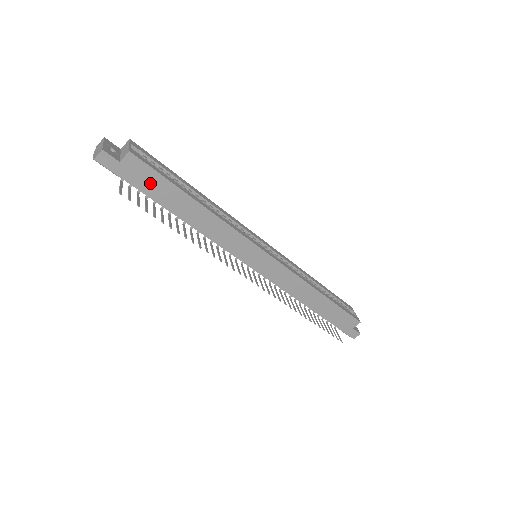
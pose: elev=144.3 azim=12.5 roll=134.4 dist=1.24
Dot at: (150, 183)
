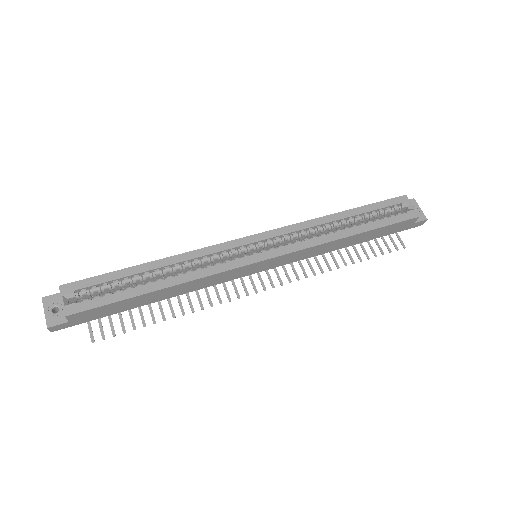
Dot at: (106, 311)
